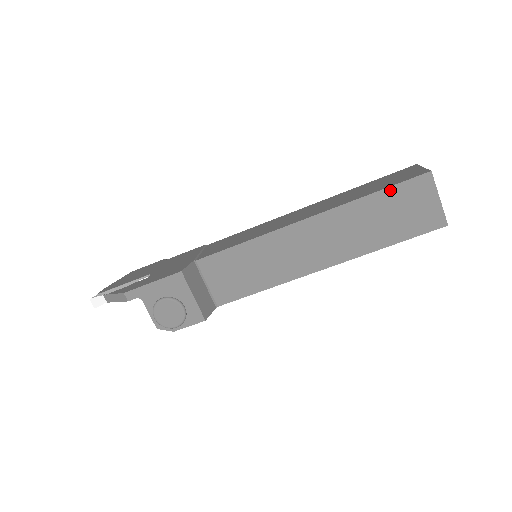
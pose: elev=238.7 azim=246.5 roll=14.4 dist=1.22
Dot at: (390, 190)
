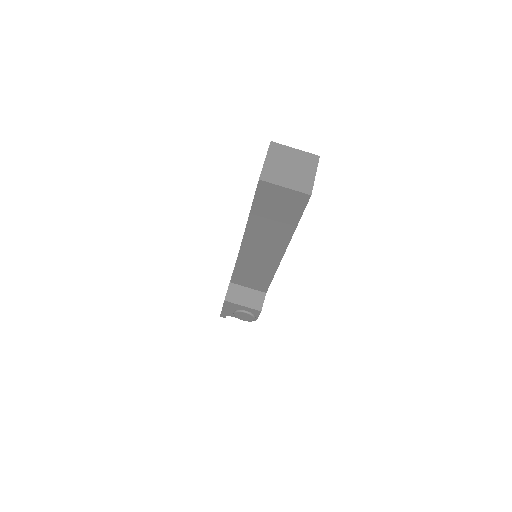
Dot at: (255, 203)
